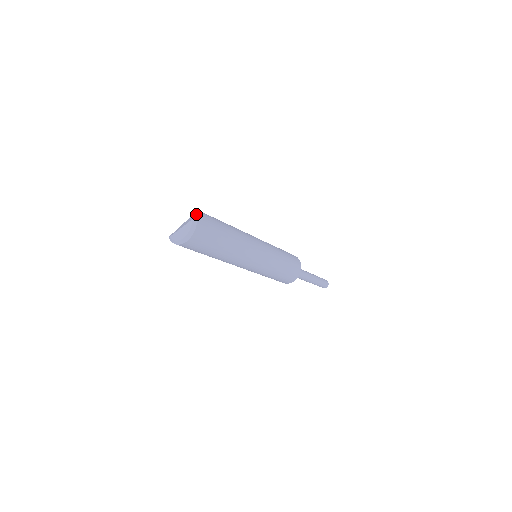
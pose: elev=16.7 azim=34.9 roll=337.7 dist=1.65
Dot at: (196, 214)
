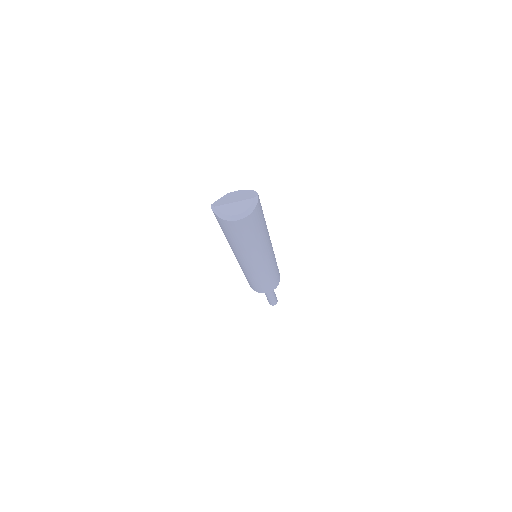
Dot at: (252, 193)
